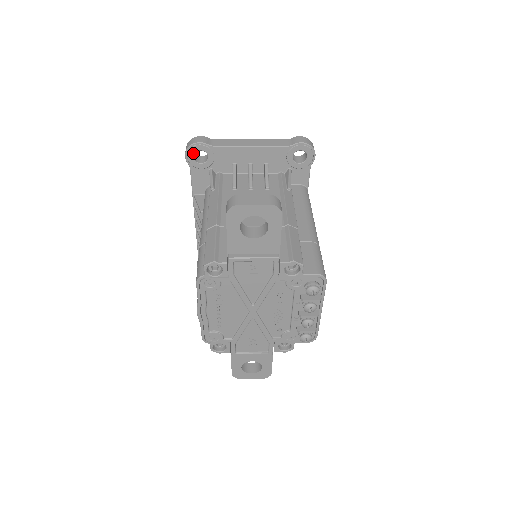
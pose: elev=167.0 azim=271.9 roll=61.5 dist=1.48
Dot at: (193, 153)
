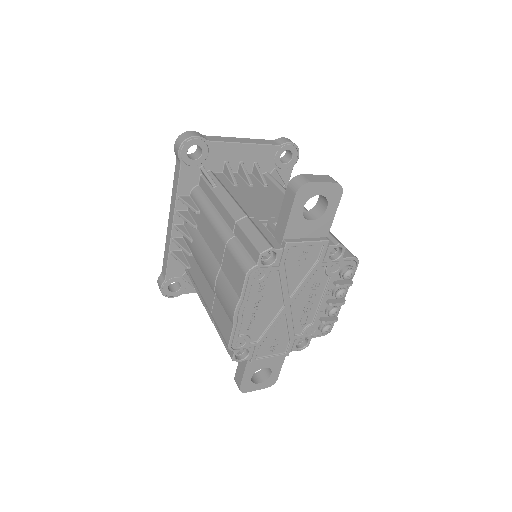
Dot at: (188, 148)
